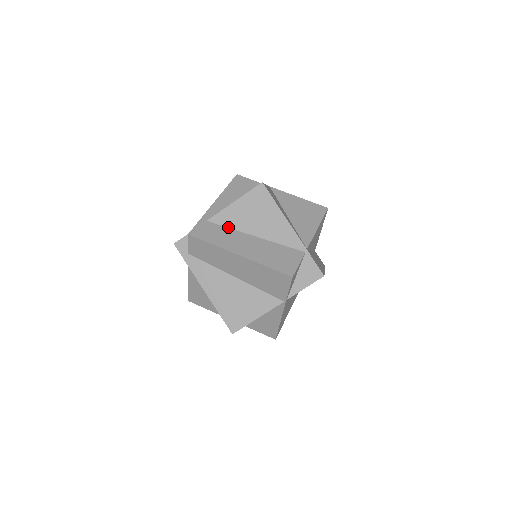
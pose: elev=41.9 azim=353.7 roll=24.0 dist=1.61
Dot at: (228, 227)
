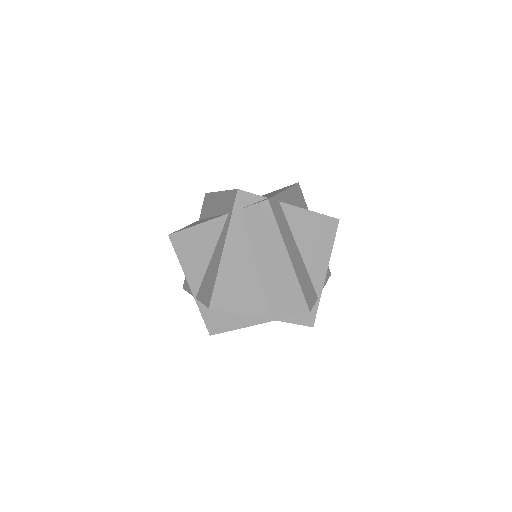
Dot at: (289, 223)
